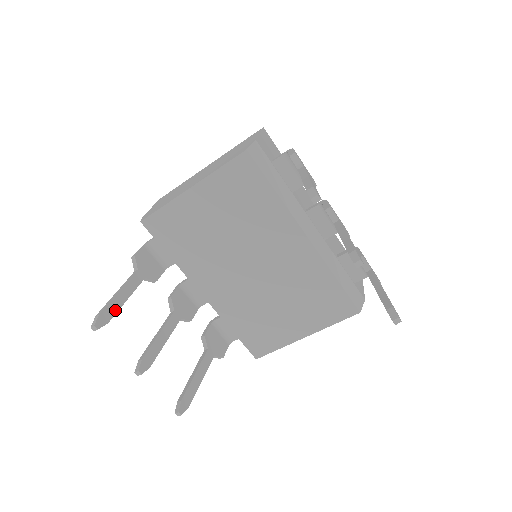
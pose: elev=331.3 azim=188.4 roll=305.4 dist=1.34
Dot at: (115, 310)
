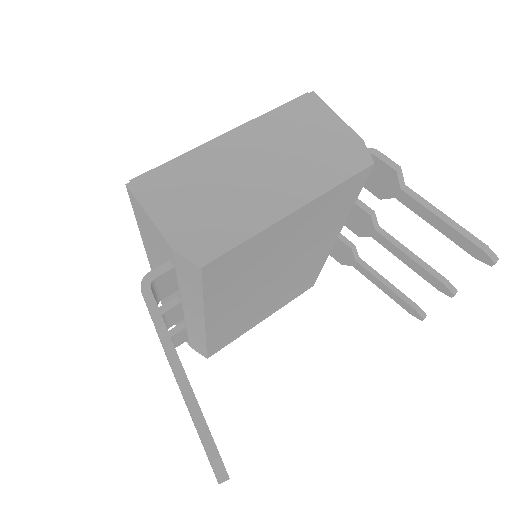
Dot at: occluded
